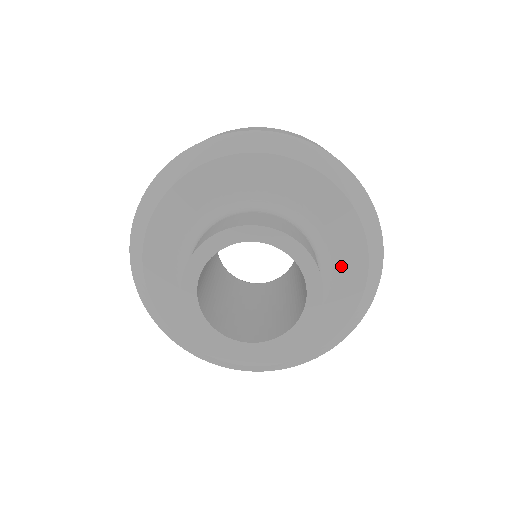
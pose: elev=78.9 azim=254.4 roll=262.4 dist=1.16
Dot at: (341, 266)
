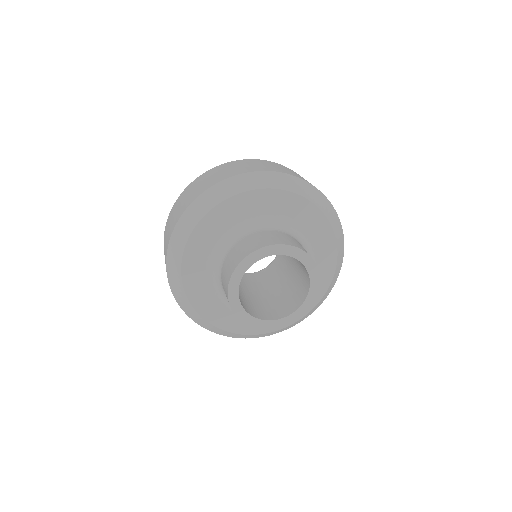
Dot at: (308, 226)
